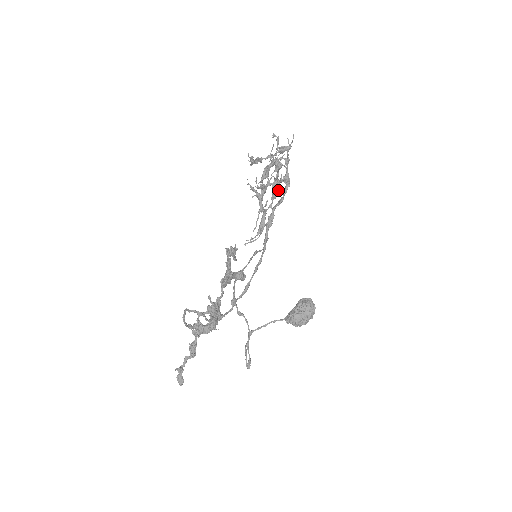
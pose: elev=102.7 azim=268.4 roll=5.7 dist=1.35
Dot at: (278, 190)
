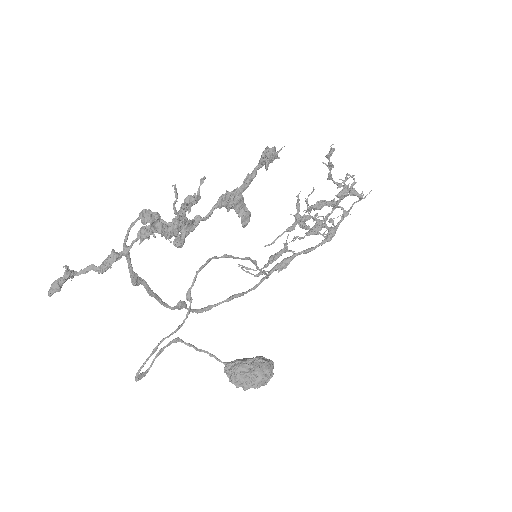
Dot at: (320, 229)
